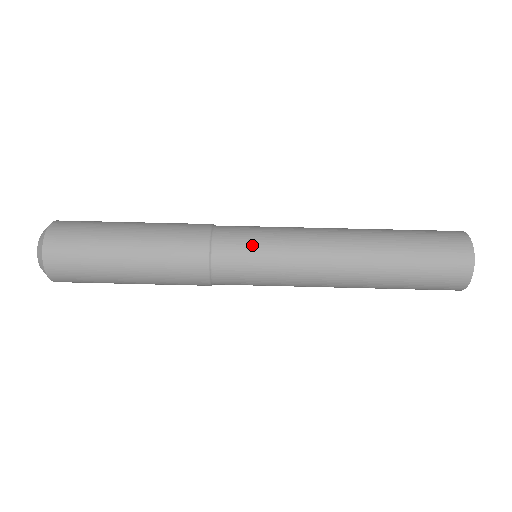
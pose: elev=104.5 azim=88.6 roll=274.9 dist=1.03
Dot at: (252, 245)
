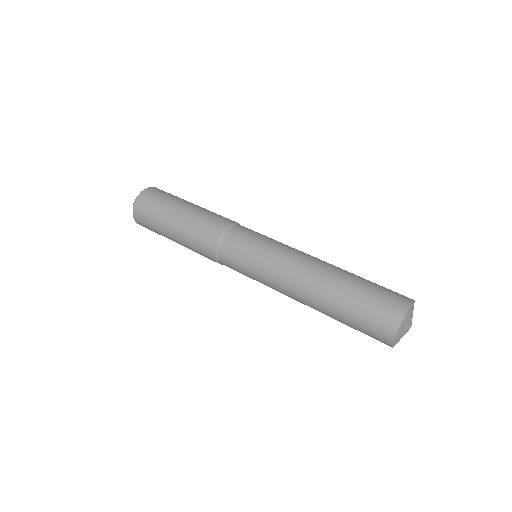
Dot at: (256, 236)
